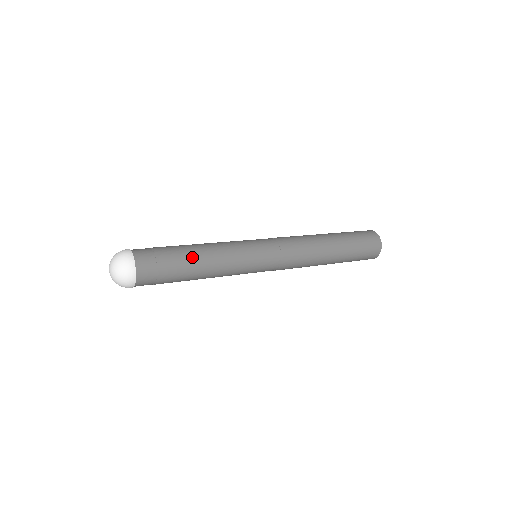
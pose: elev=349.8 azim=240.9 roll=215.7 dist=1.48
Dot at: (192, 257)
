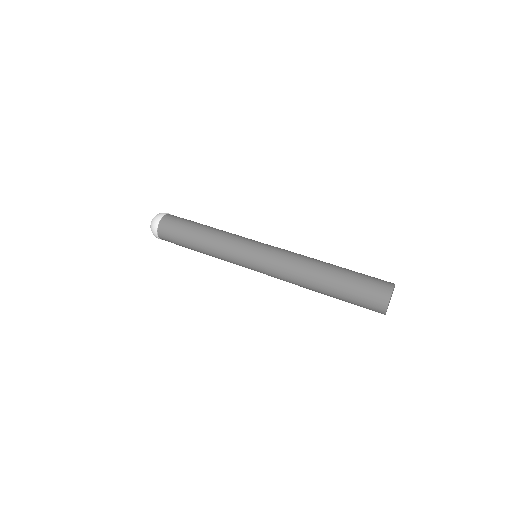
Dot at: (195, 235)
